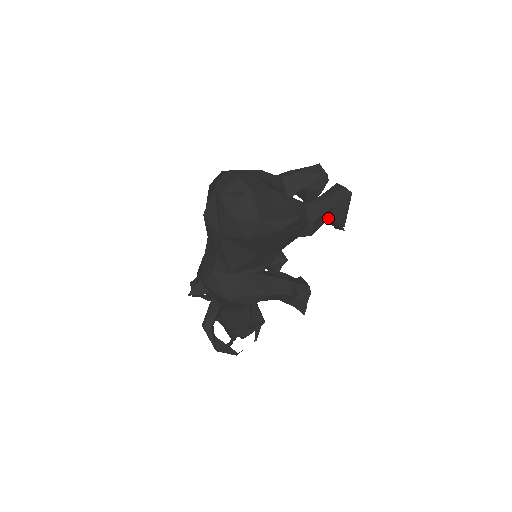
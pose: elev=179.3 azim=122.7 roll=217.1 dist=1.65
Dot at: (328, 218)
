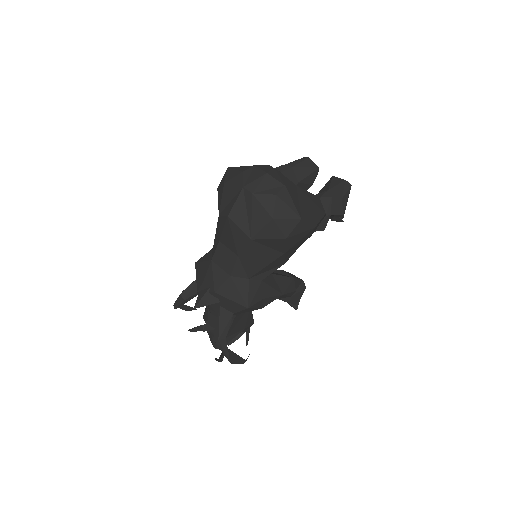
Dot at: (333, 211)
